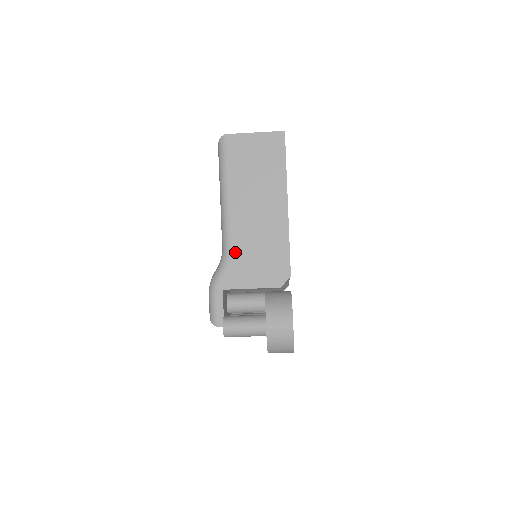
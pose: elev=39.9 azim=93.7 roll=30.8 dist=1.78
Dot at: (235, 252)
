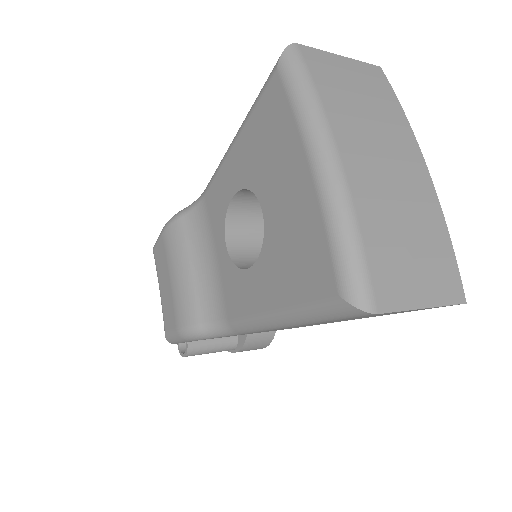
Dot at: occluded
